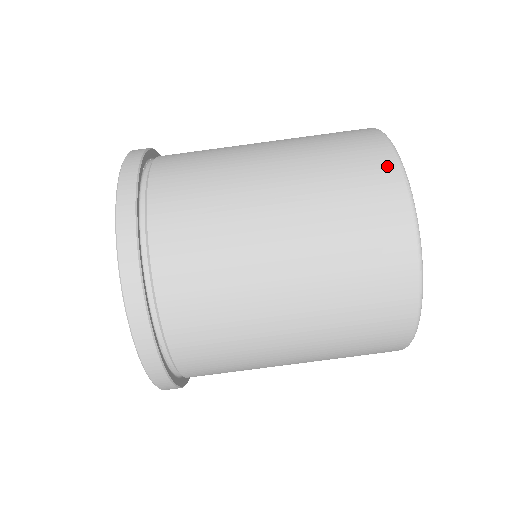
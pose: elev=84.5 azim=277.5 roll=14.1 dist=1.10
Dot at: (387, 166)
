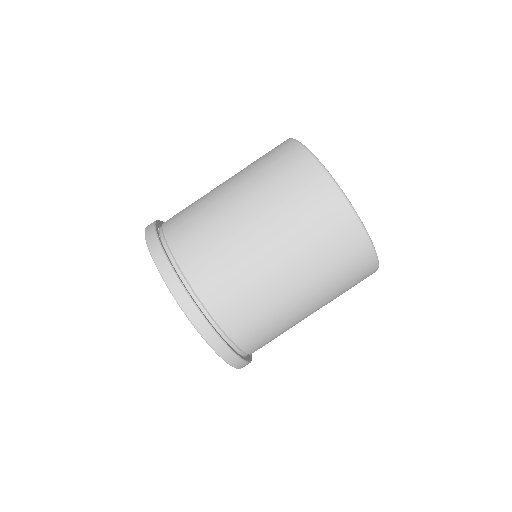
Dot at: (309, 166)
